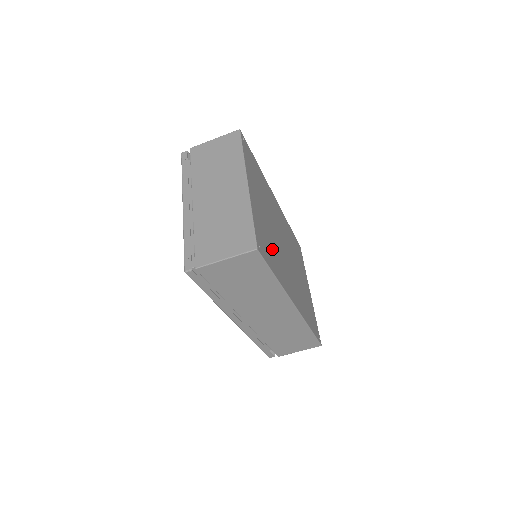
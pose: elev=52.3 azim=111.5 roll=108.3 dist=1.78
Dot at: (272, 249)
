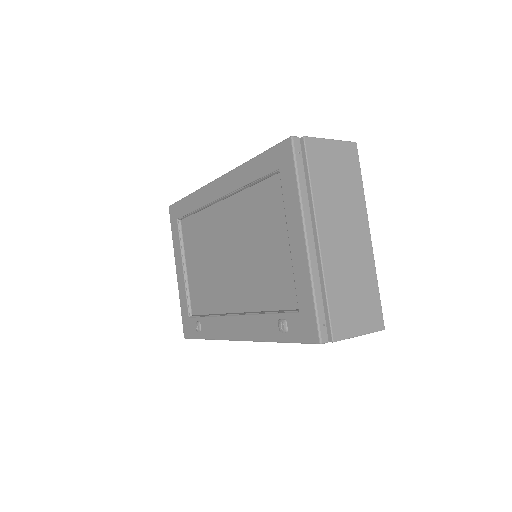
Dot at: occluded
